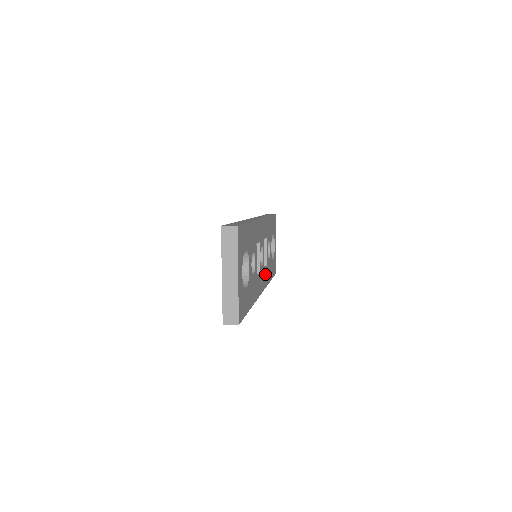
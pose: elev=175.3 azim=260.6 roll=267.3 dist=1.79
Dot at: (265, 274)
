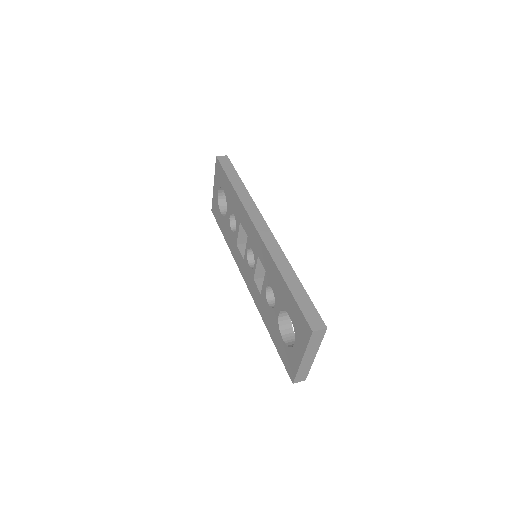
Dot at: occluded
